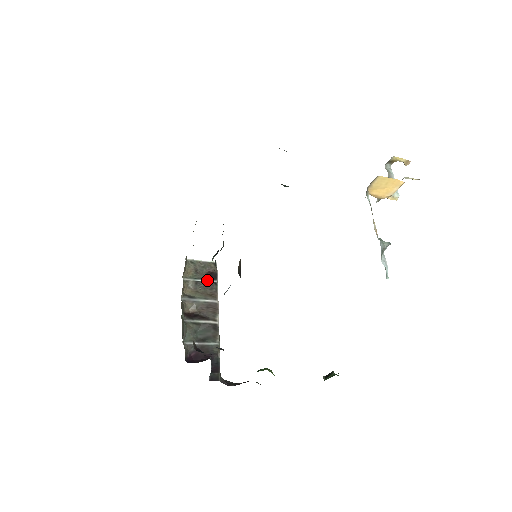
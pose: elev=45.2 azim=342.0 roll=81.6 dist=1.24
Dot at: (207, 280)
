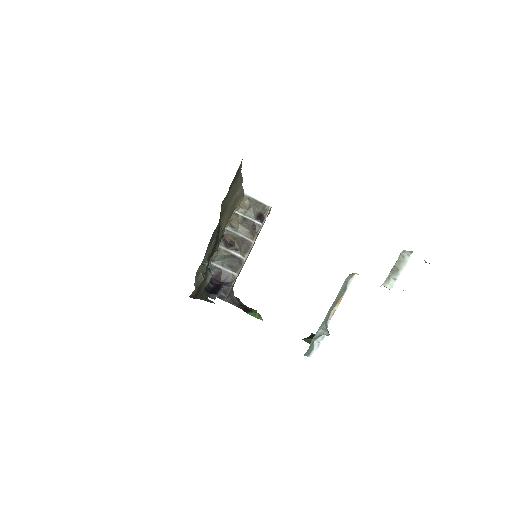
Dot at: (254, 220)
